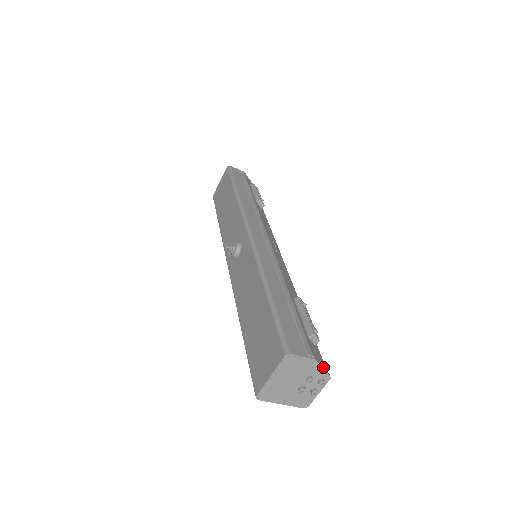
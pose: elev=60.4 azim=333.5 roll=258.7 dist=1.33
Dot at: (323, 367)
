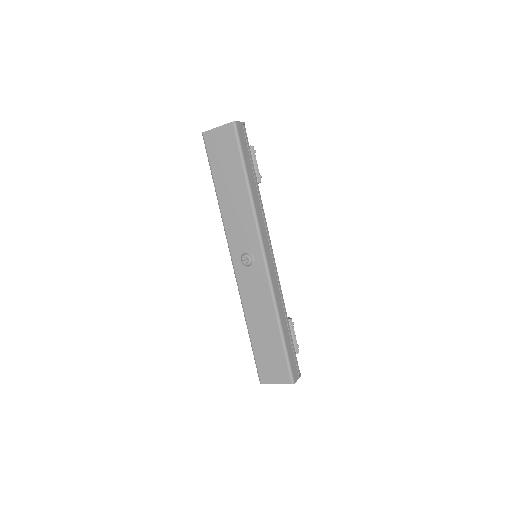
Dot at: occluded
